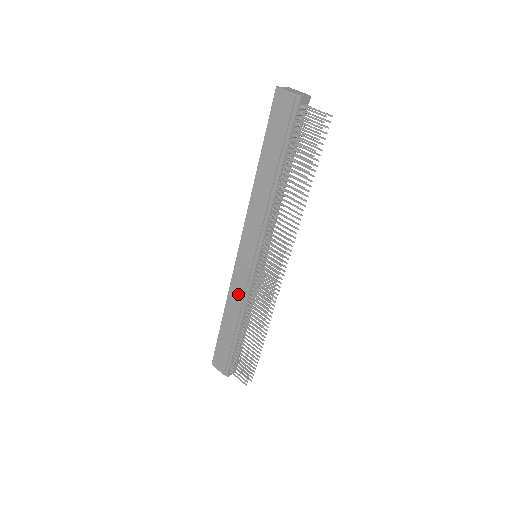
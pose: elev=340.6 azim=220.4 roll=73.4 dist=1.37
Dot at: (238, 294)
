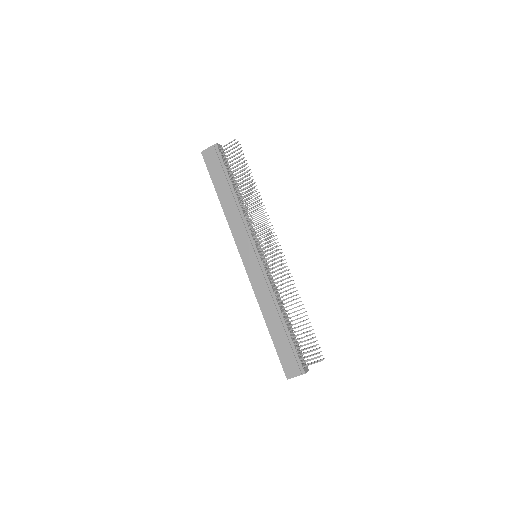
Dot at: (264, 291)
